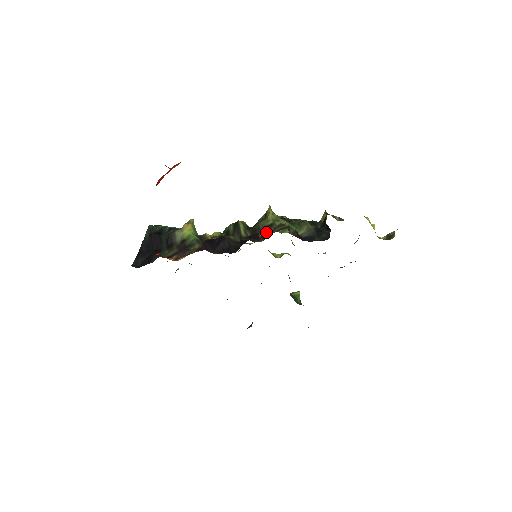
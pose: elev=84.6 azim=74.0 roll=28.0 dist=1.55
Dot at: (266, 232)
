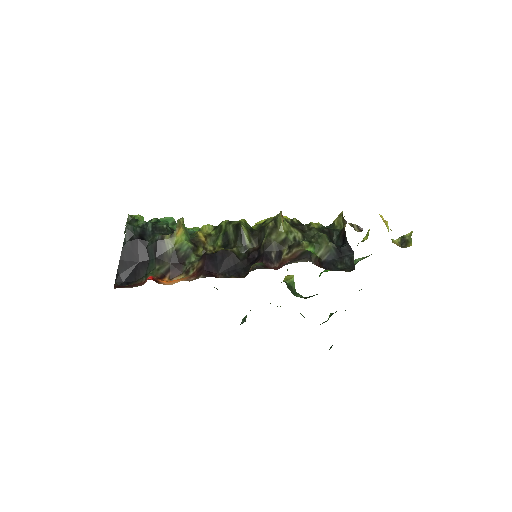
Dot at: (280, 252)
